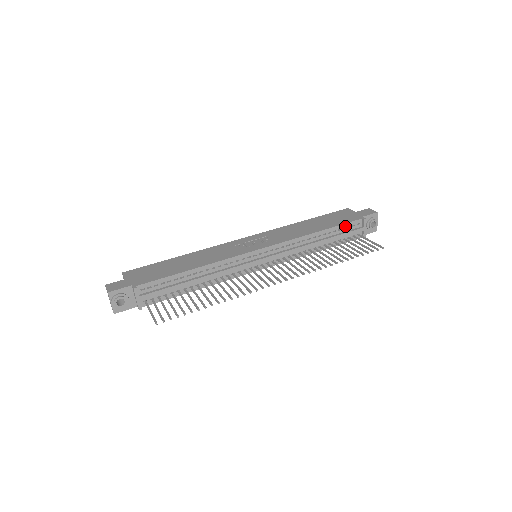
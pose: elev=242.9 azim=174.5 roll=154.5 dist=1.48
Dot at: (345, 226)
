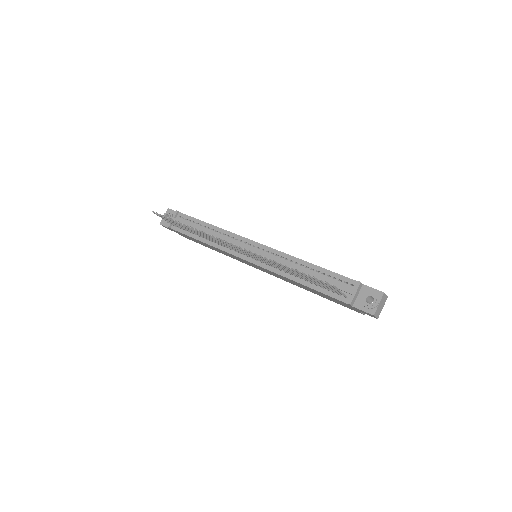
Dot at: (337, 277)
